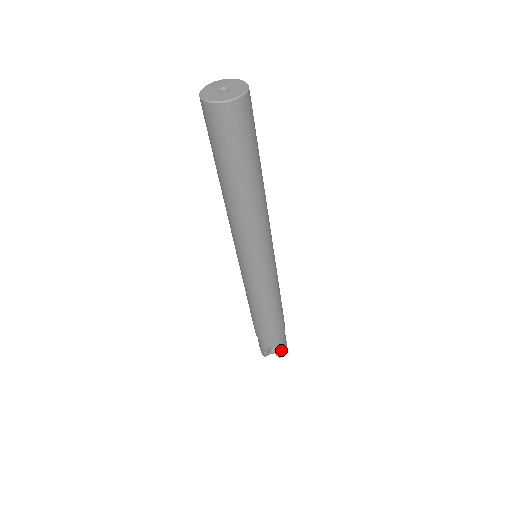
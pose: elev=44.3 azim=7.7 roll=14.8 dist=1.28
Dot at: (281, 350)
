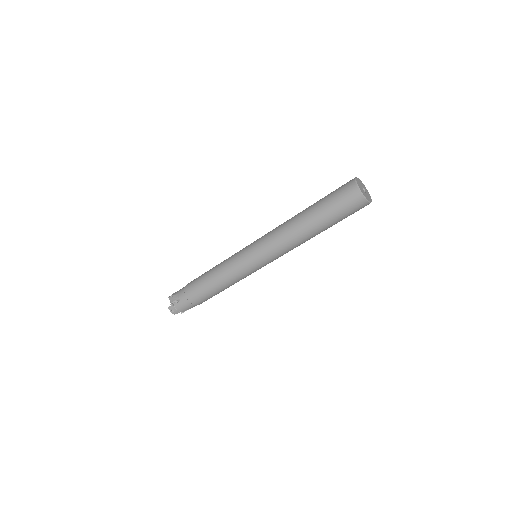
Dot at: occluded
